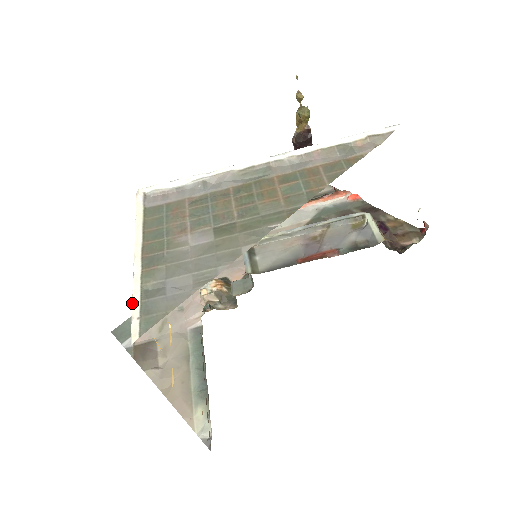
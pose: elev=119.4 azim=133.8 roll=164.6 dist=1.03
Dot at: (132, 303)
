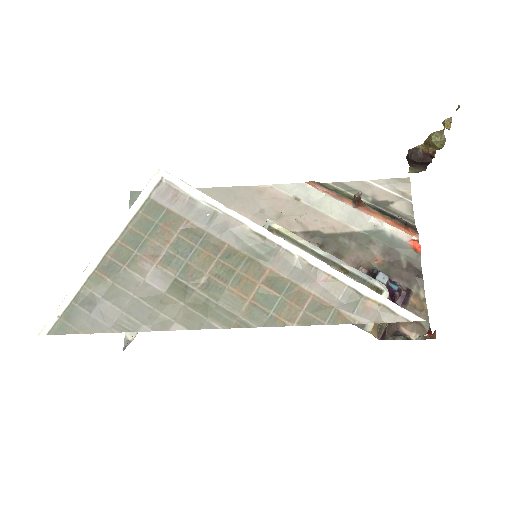
Dot at: (65, 297)
